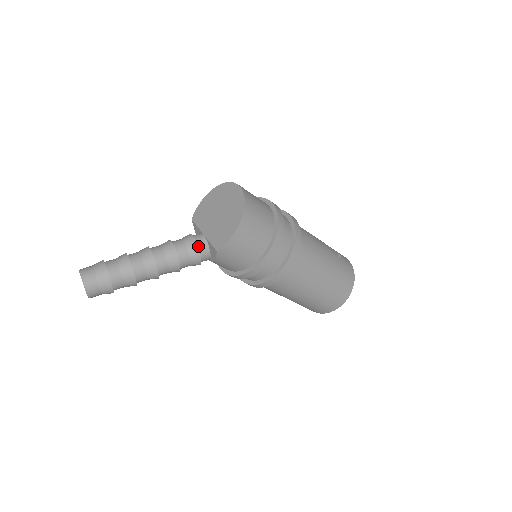
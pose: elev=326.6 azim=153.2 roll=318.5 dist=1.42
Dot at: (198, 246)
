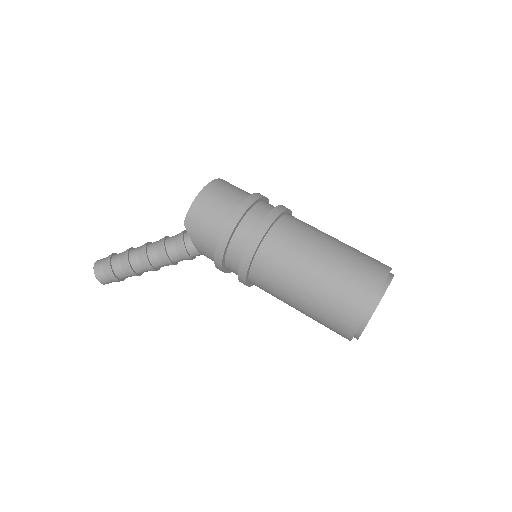
Dot at: (185, 234)
